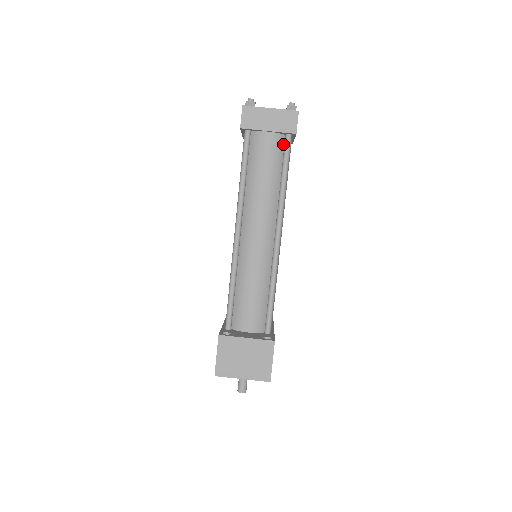
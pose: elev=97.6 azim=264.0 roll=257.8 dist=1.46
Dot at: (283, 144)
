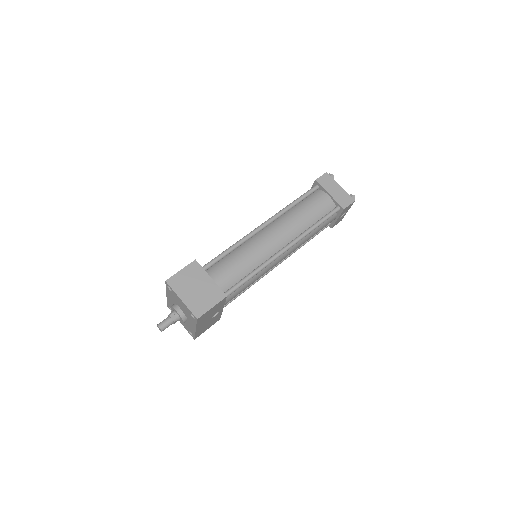
Dot at: (331, 210)
